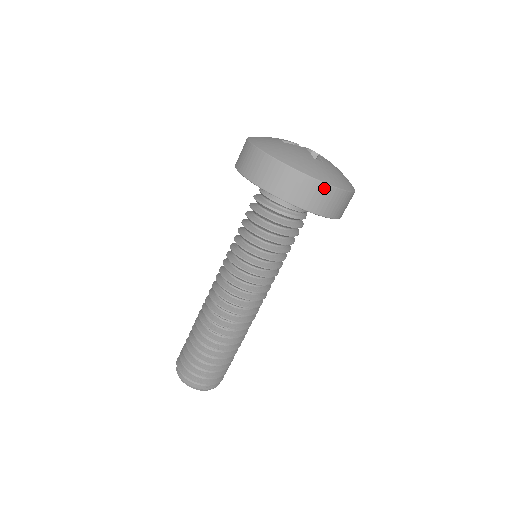
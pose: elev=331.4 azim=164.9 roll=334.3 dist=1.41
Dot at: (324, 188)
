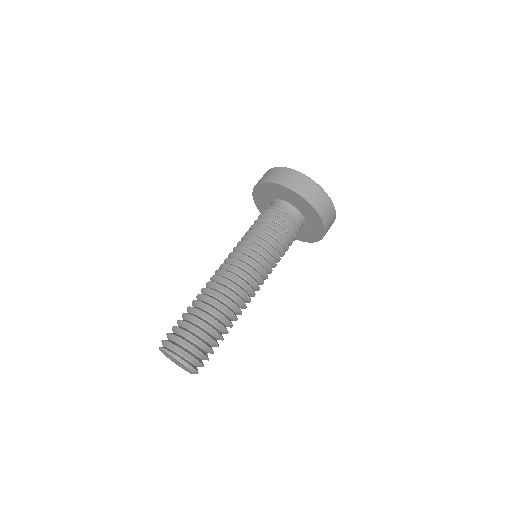
Dot at: (319, 189)
